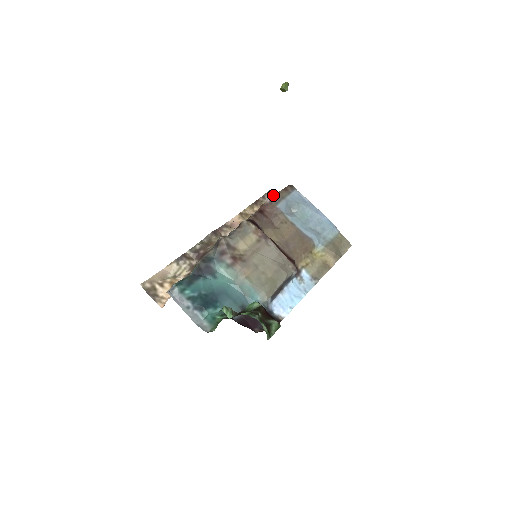
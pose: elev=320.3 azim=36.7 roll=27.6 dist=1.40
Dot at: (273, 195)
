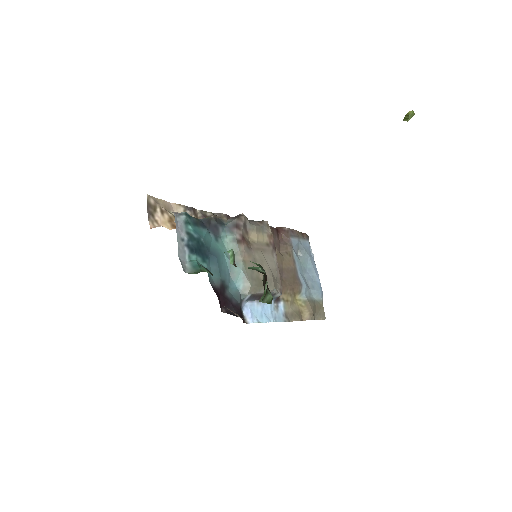
Dot at: occluded
